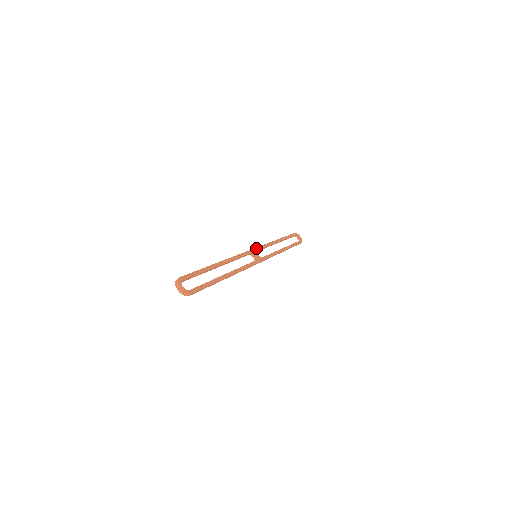
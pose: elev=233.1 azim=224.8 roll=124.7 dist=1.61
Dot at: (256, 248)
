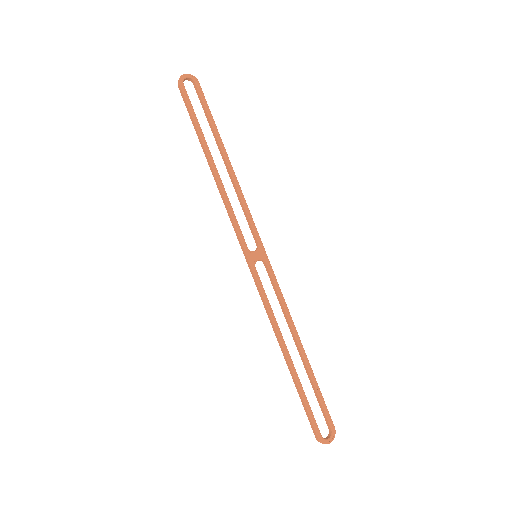
Dot at: (244, 249)
